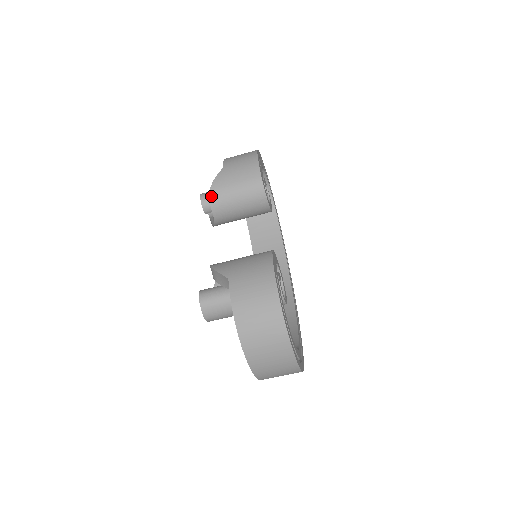
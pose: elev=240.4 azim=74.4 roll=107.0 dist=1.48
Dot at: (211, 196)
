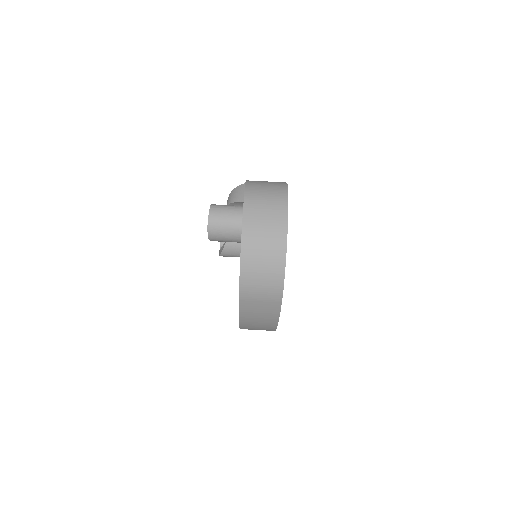
Dot at: occluded
